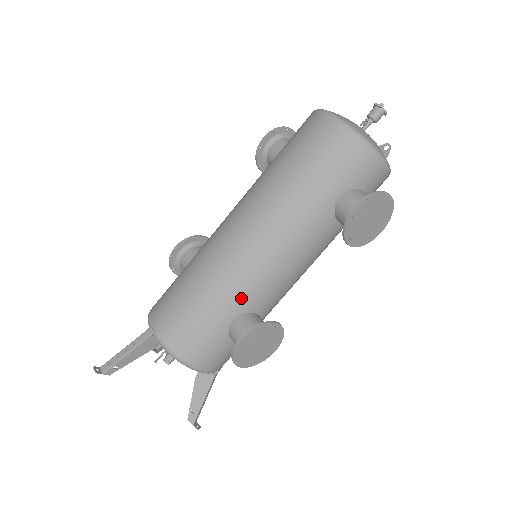
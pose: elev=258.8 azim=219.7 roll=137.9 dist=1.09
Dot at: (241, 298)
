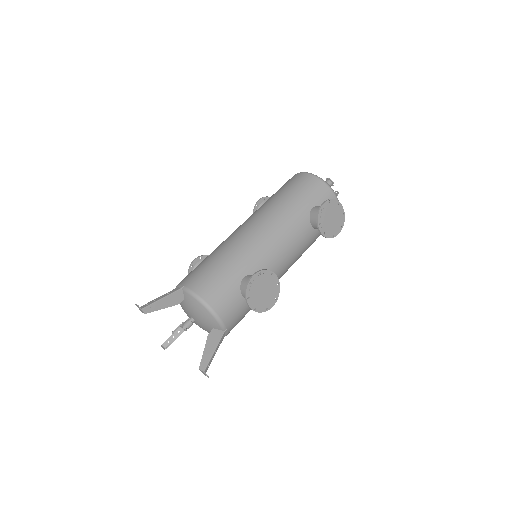
Dot at: (251, 261)
